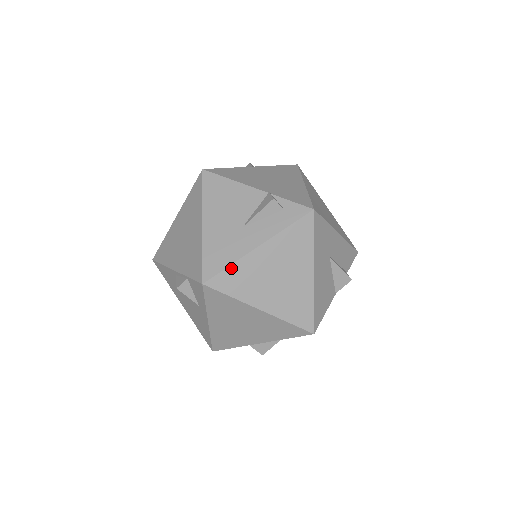
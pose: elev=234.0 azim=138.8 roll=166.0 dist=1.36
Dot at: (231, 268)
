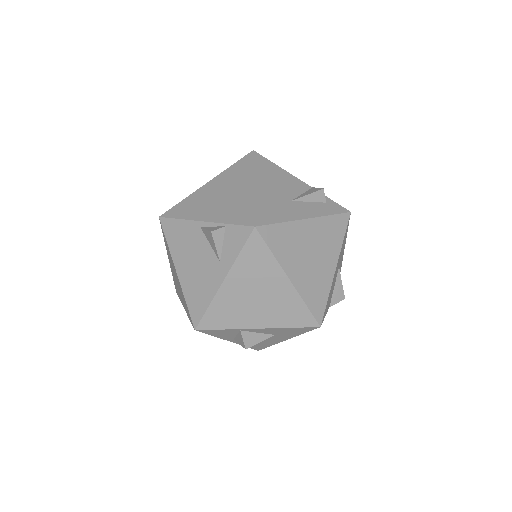
Dot at: (281, 225)
